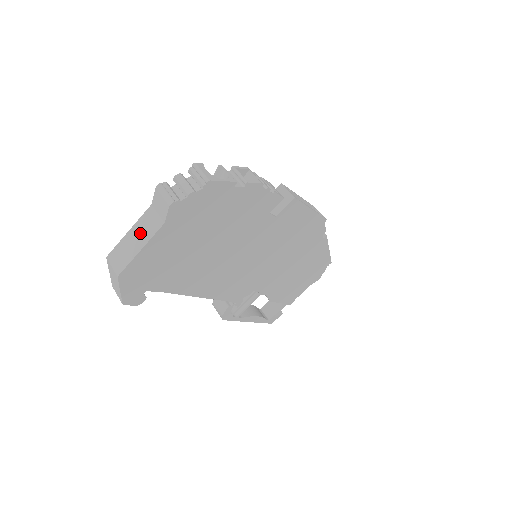
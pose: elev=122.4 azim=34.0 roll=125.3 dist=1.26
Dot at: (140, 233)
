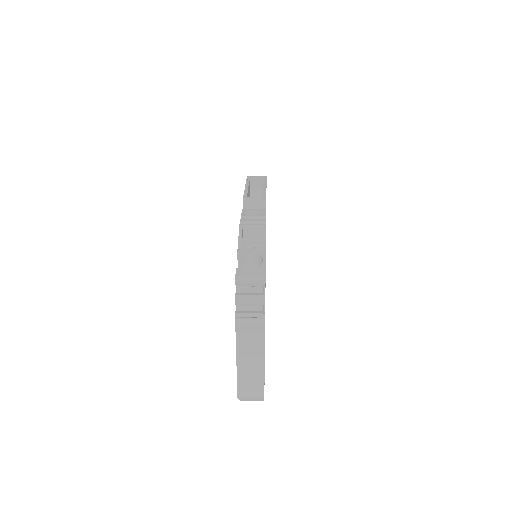
Dot at: (250, 359)
